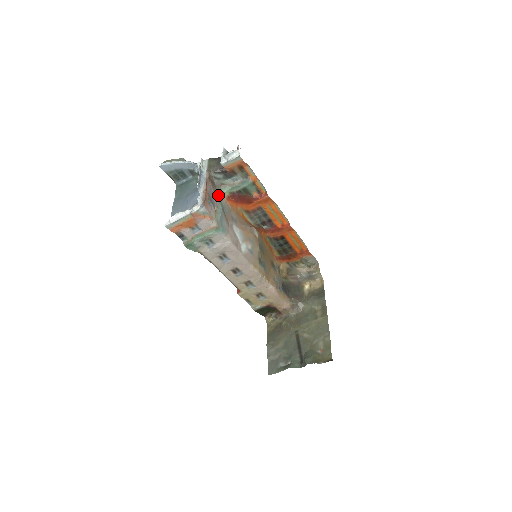
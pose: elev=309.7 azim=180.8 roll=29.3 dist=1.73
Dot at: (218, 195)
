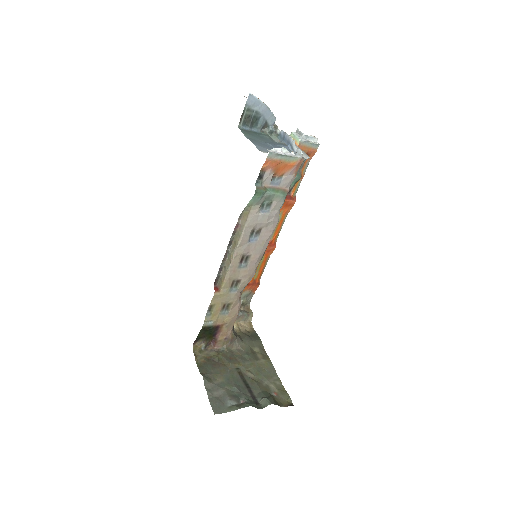
Dot at: occluded
